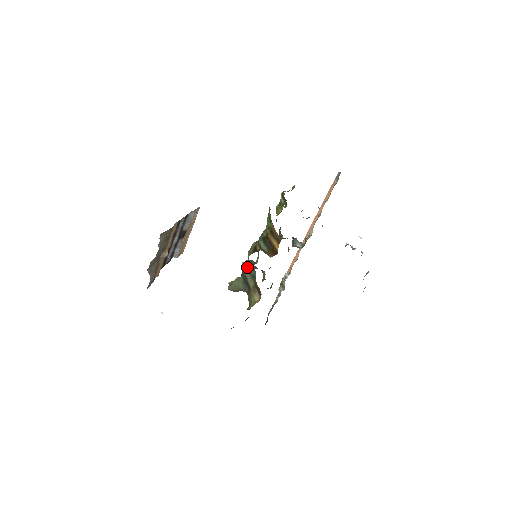
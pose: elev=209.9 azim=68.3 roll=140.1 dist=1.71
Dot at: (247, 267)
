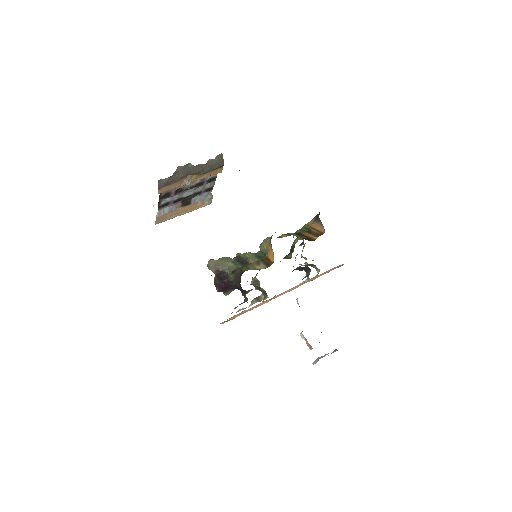
Dot at: occluded
